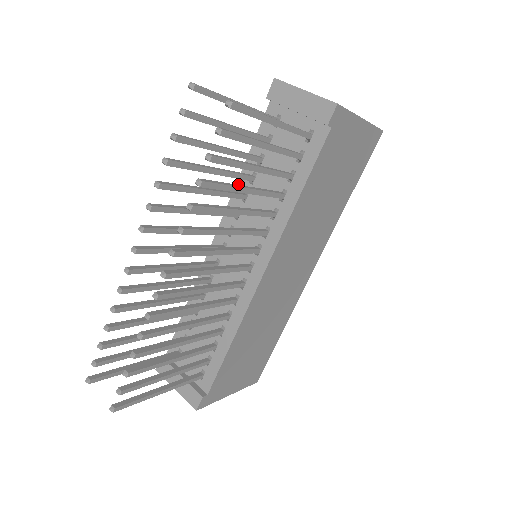
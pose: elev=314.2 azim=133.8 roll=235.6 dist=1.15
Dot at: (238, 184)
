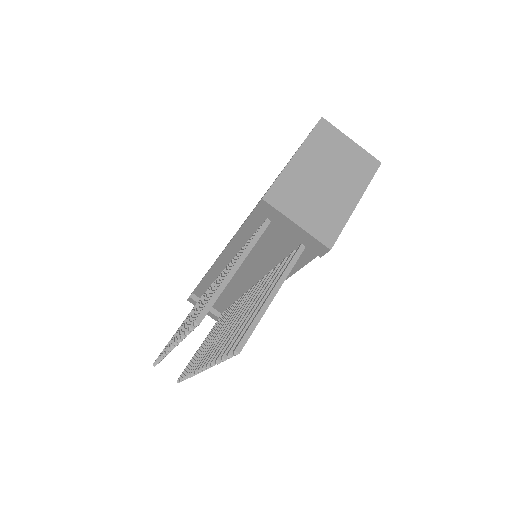
Dot at: (234, 240)
